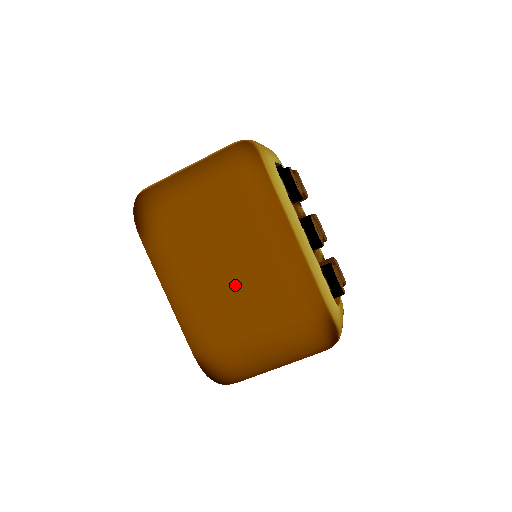
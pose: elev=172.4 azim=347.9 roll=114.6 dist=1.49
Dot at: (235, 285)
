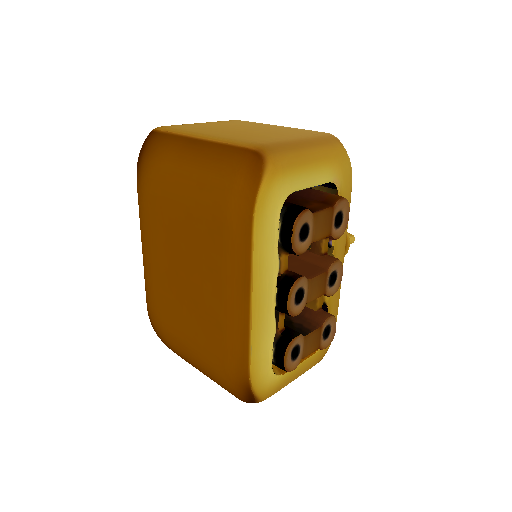
Dot at: (185, 291)
